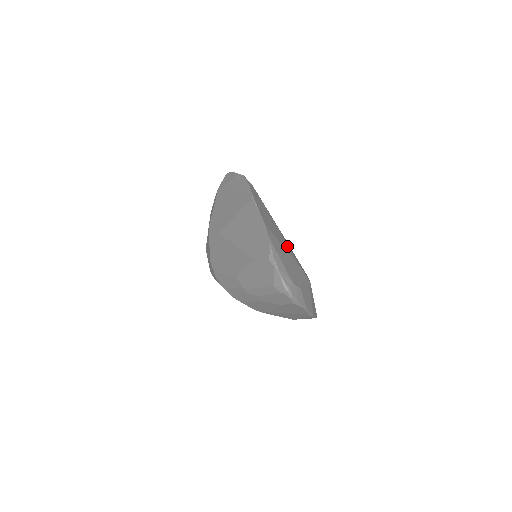
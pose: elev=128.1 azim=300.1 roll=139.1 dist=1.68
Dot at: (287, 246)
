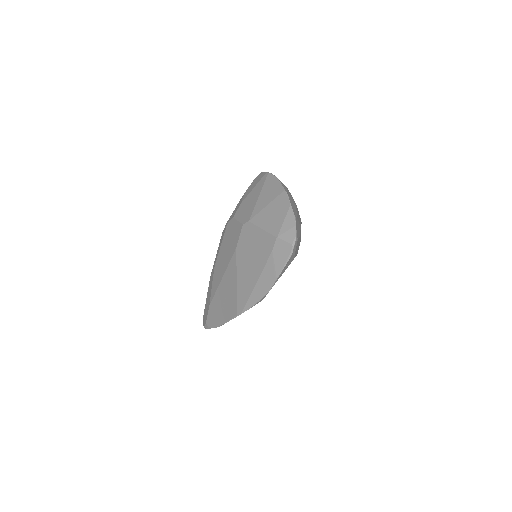
Dot at: occluded
